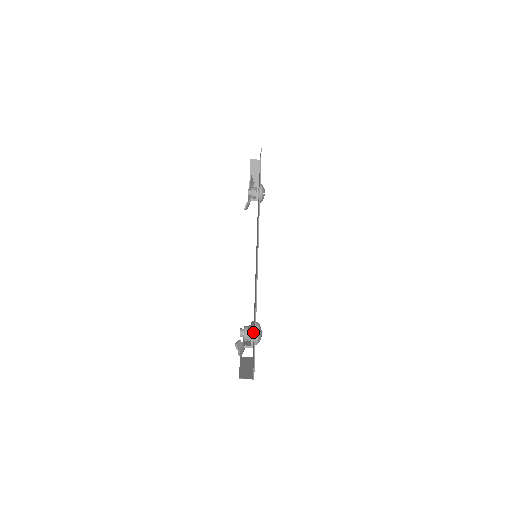
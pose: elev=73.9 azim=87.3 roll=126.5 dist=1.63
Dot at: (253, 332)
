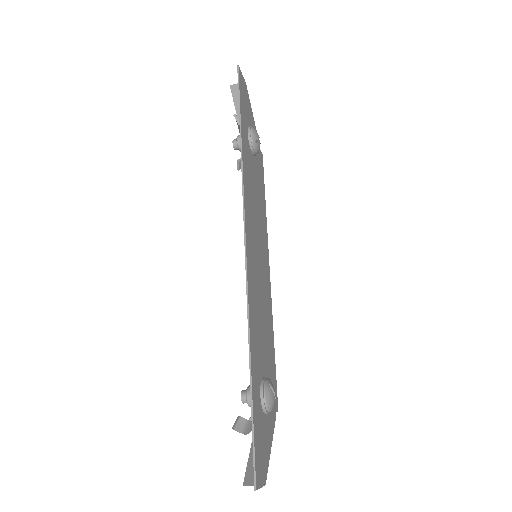
Dot at: occluded
